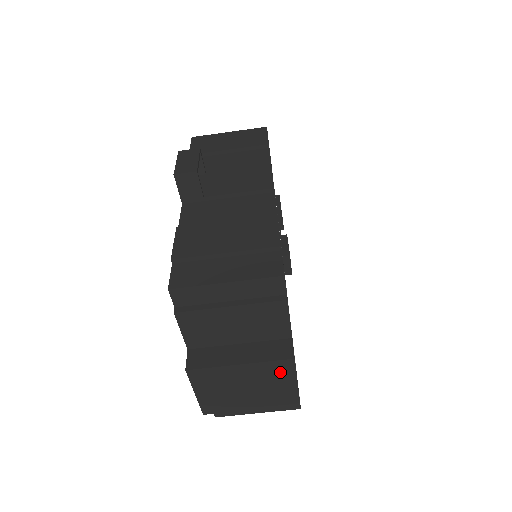
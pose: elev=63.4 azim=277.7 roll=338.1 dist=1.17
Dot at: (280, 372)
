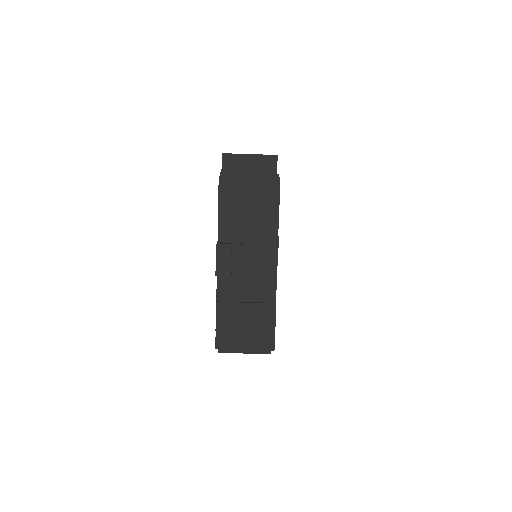
Dot at: occluded
